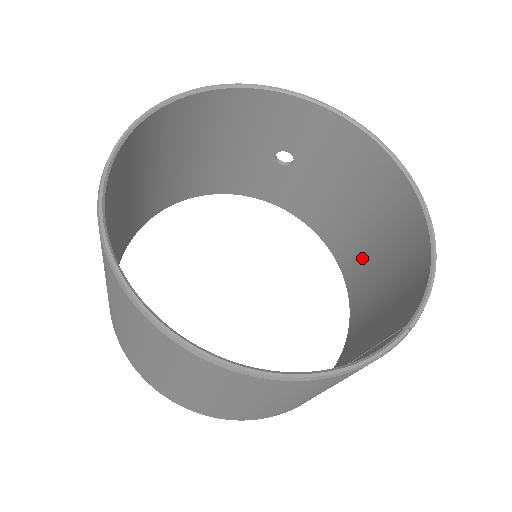
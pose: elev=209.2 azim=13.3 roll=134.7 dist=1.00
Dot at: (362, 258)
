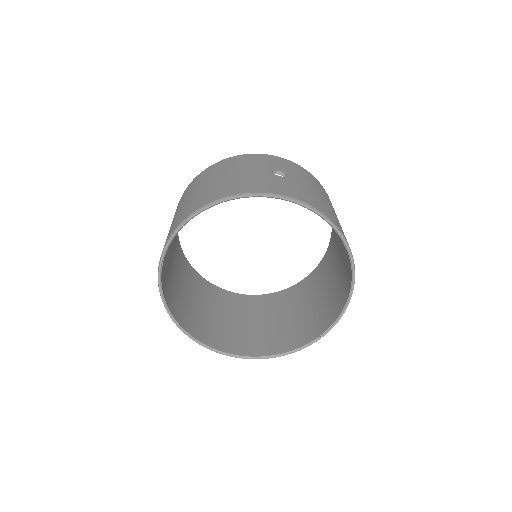
Dot at: occluded
